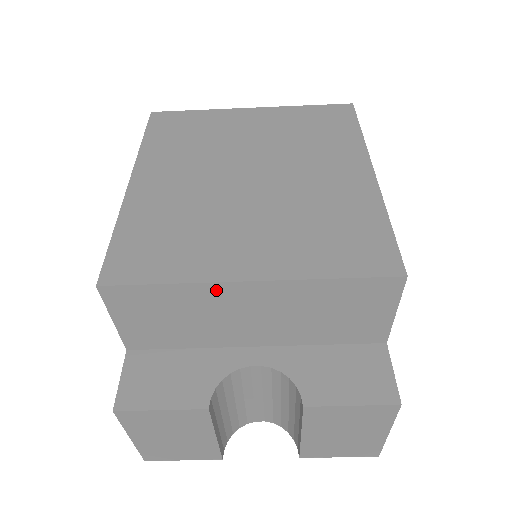
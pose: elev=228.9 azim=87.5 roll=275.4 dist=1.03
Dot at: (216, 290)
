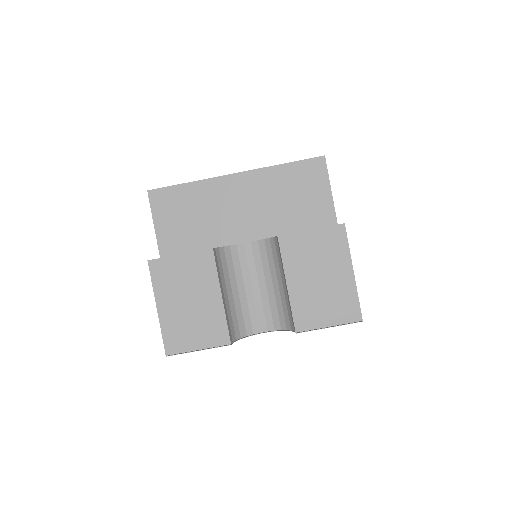
Dot at: (216, 184)
